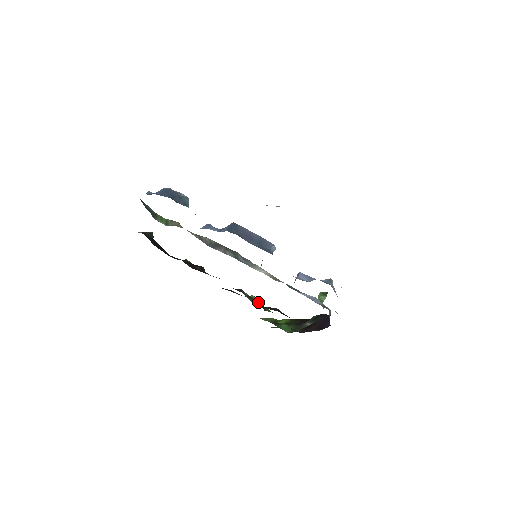
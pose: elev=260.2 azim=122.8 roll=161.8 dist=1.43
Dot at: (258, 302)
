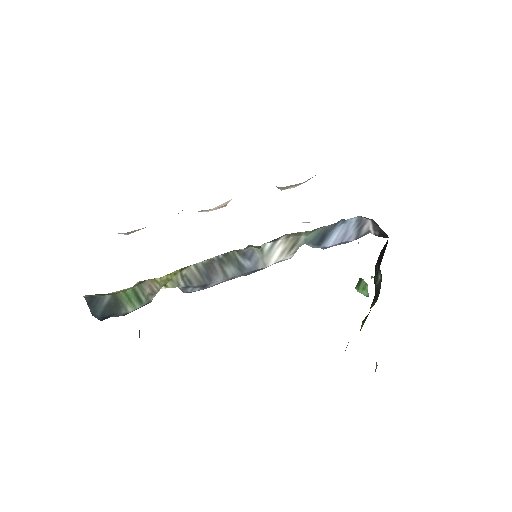
Dot at: occluded
